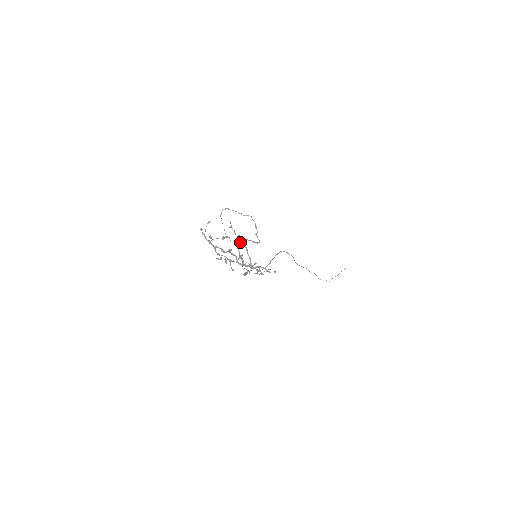
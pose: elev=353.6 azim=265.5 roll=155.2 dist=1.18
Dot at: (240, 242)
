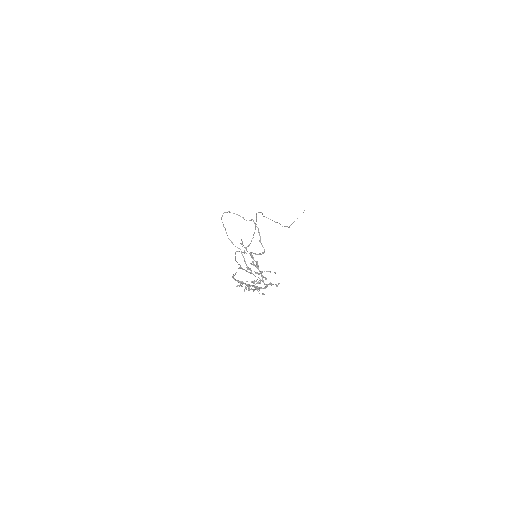
Dot at: (257, 267)
